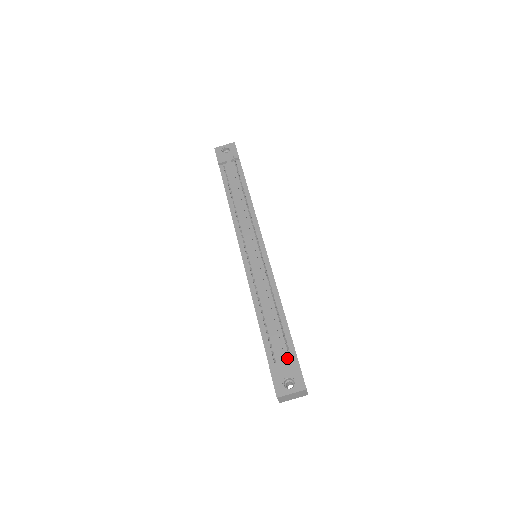
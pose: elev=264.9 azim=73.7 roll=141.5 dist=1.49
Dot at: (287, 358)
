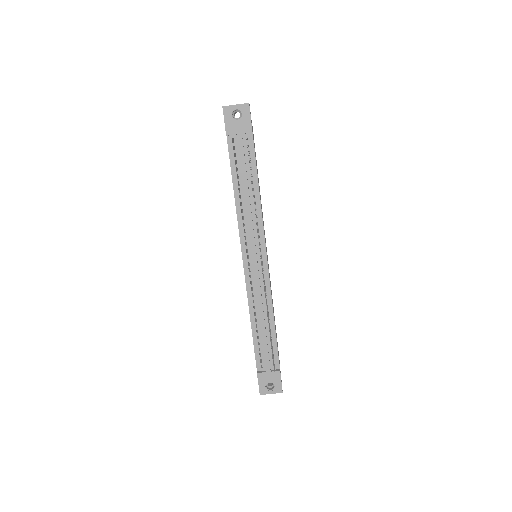
Dot at: (272, 367)
